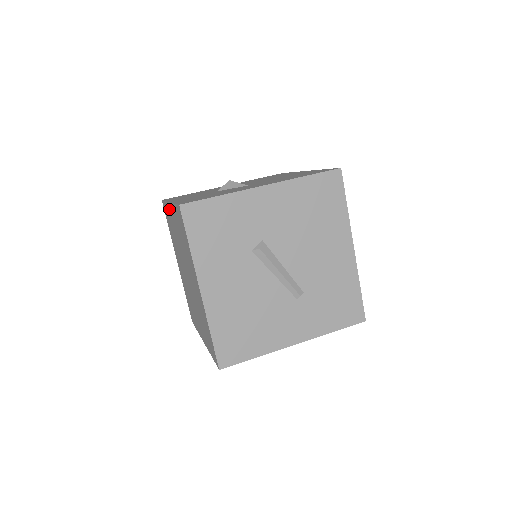
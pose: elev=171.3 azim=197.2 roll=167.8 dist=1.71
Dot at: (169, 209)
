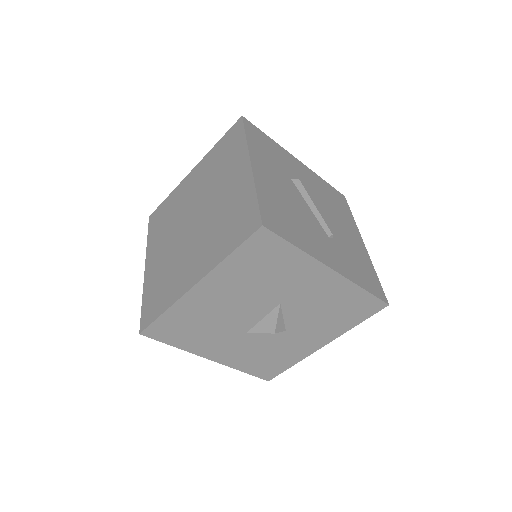
Dot at: (183, 183)
